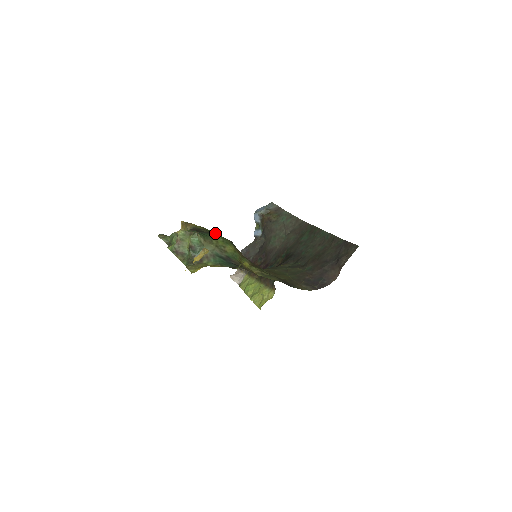
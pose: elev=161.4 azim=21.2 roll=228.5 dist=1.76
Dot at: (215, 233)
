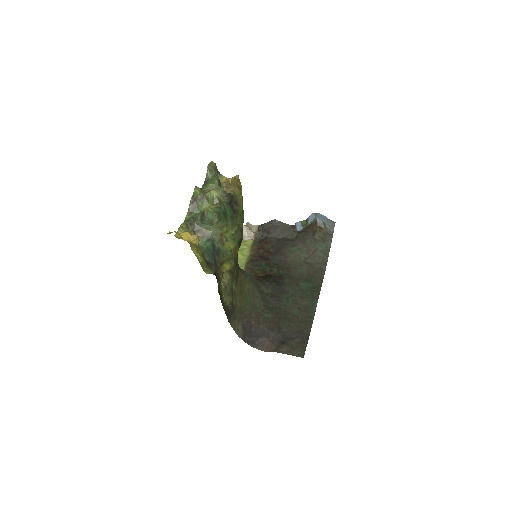
Dot at: (241, 217)
